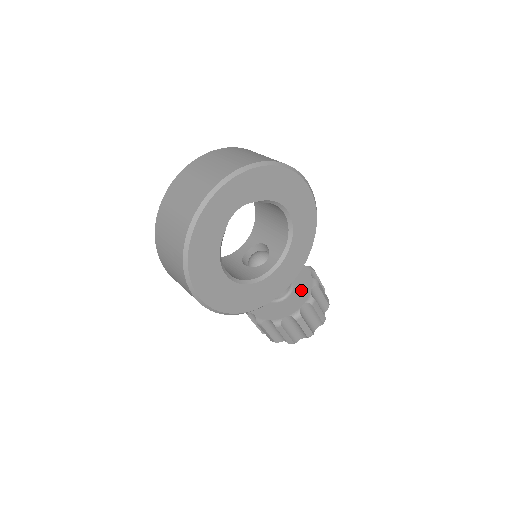
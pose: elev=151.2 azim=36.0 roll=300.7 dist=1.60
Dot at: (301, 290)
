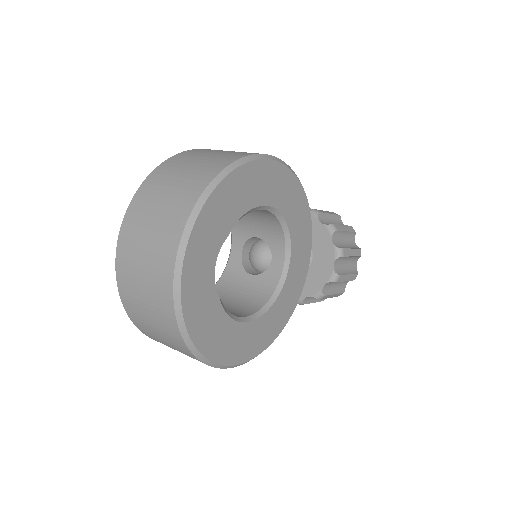
Dot at: (321, 246)
